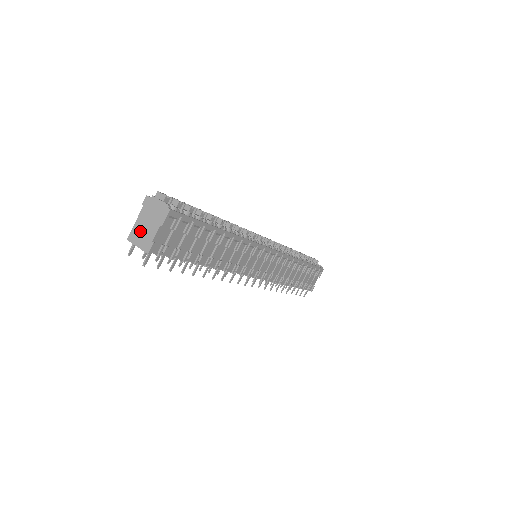
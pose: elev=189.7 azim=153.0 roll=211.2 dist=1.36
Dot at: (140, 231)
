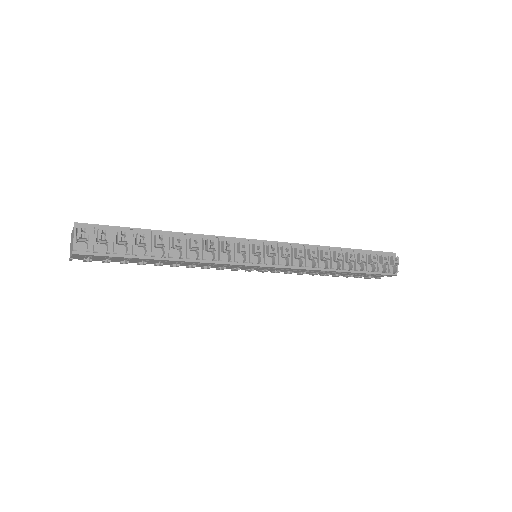
Dot at: (71, 240)
